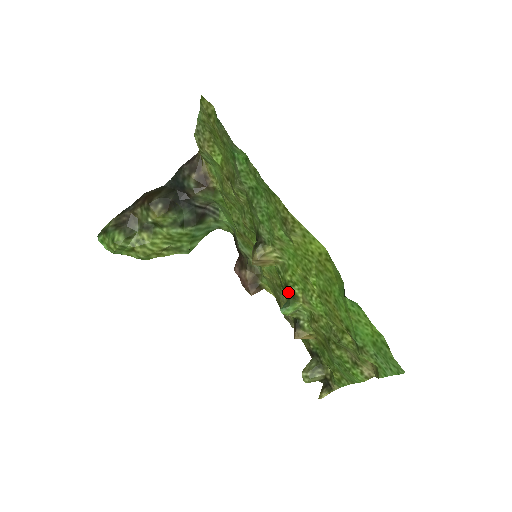
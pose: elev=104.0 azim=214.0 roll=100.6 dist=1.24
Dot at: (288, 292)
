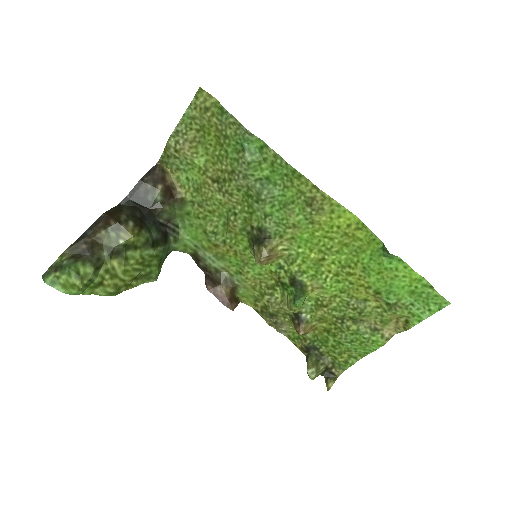
Dot at: (295, 284)
